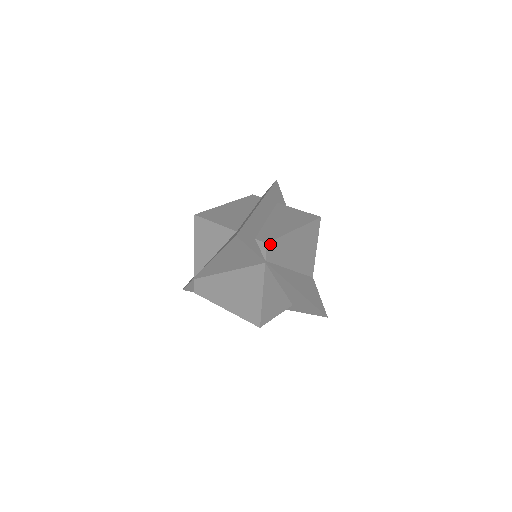
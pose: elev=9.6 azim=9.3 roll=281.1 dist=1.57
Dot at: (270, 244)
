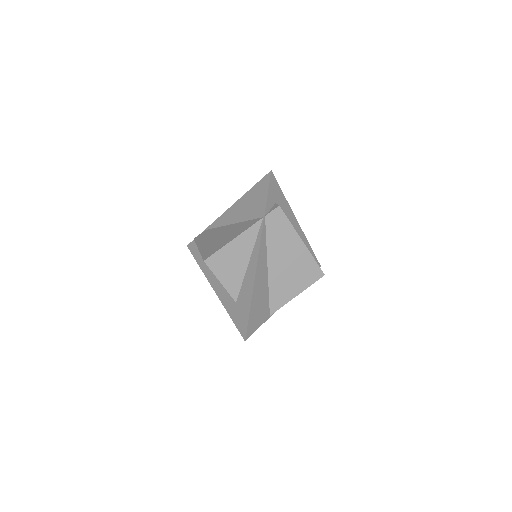
Dot at: (280, 211)
